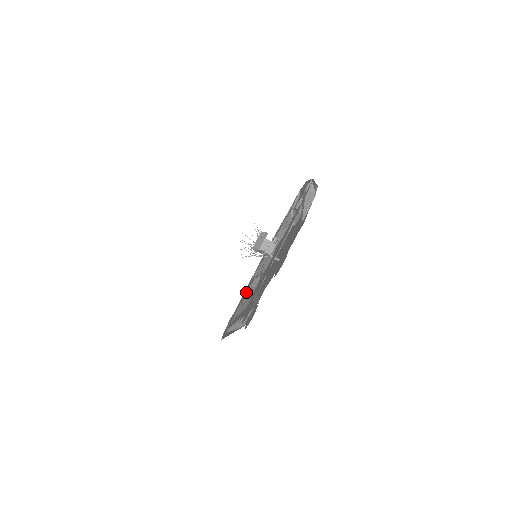
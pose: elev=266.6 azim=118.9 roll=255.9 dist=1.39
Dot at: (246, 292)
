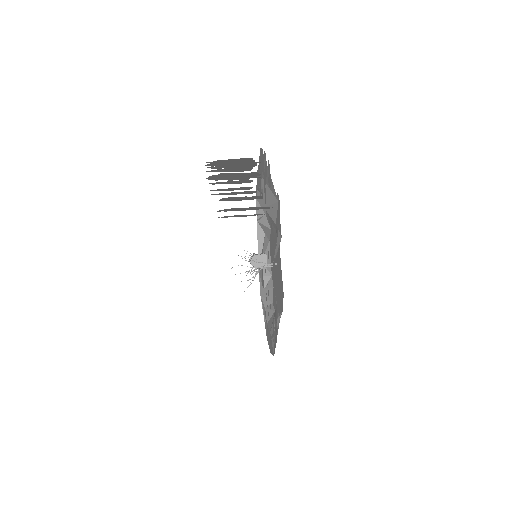
Dot at: occluded
